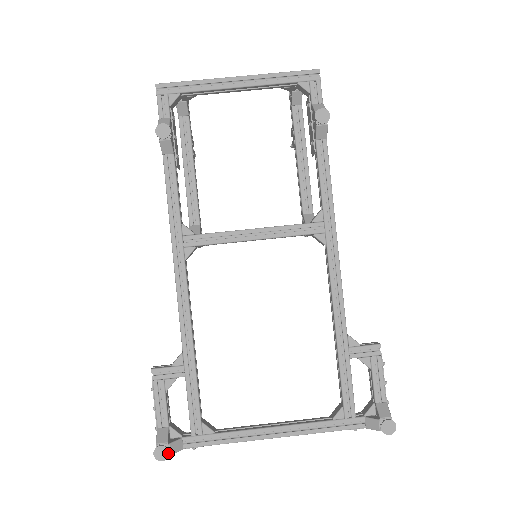
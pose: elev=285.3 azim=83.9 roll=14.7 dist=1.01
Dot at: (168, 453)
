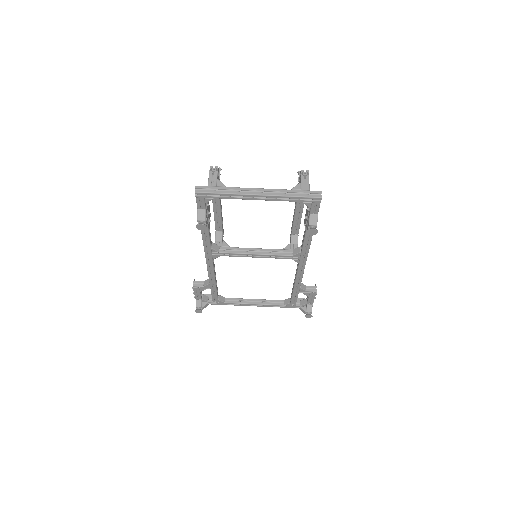
Dot at: occluded
